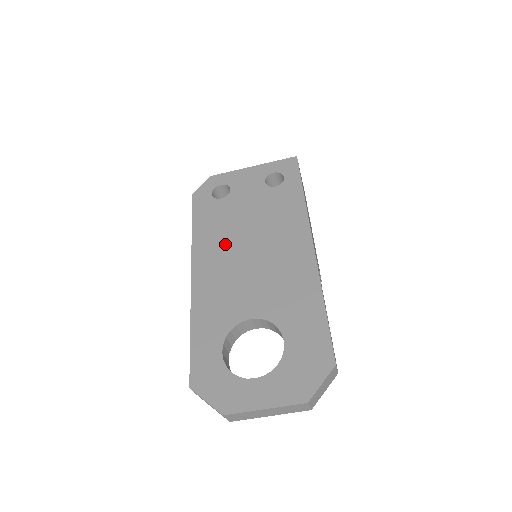
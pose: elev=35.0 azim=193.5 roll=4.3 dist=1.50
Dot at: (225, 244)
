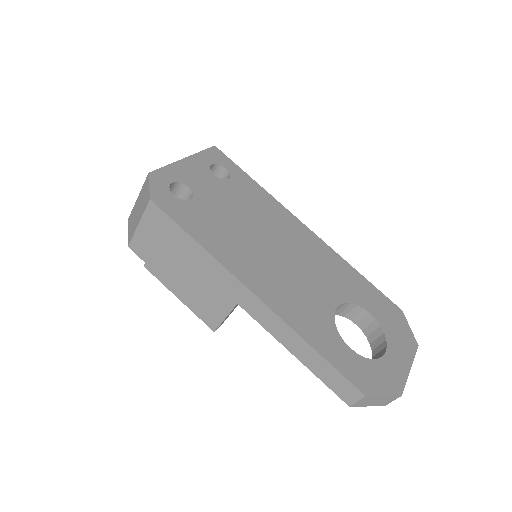
Dot at: (248, 248)
